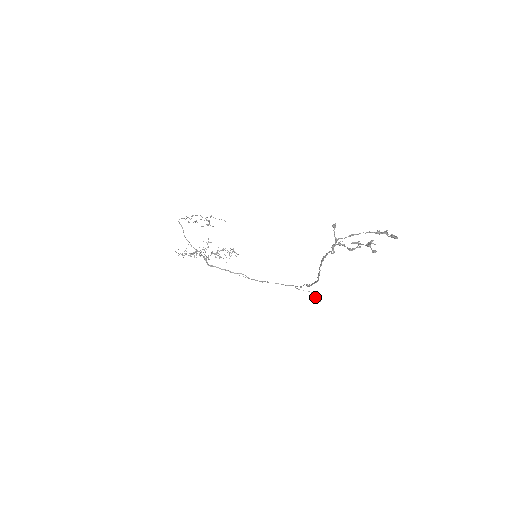
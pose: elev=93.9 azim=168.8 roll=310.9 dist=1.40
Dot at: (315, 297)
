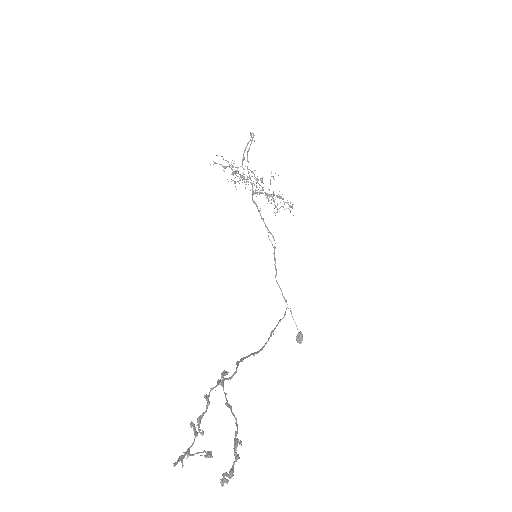
Dot at: (299, 335)
